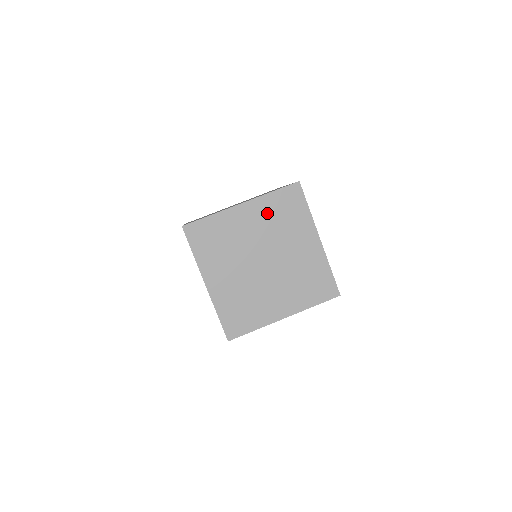
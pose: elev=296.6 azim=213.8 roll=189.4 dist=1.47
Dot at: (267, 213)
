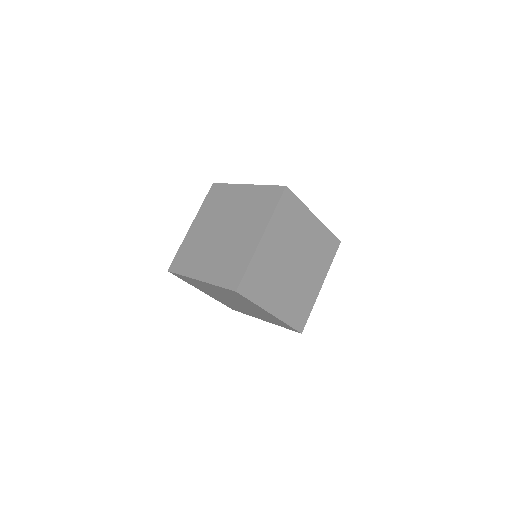
Dot at: (280, 228)
